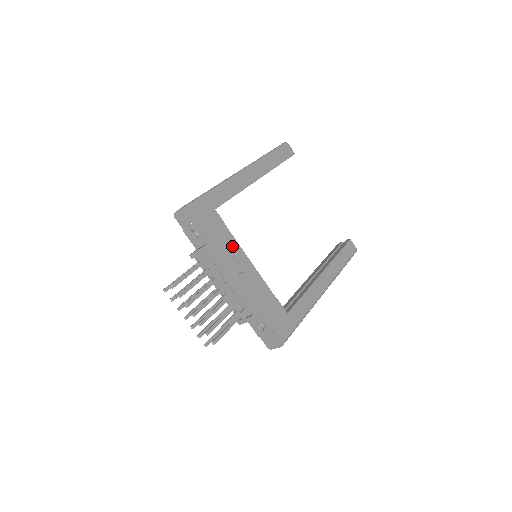
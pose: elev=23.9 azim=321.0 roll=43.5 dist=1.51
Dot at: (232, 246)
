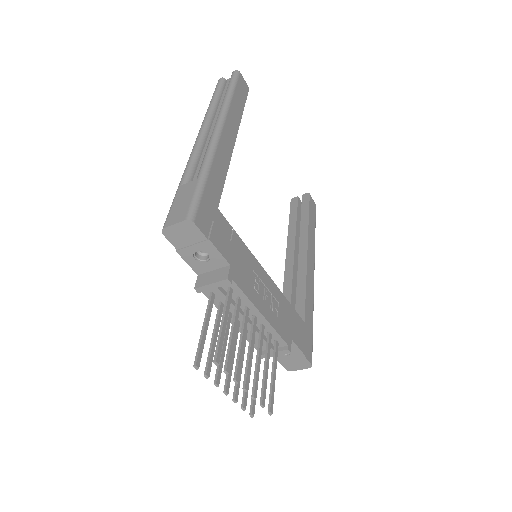
Dot at: (248, 259)
